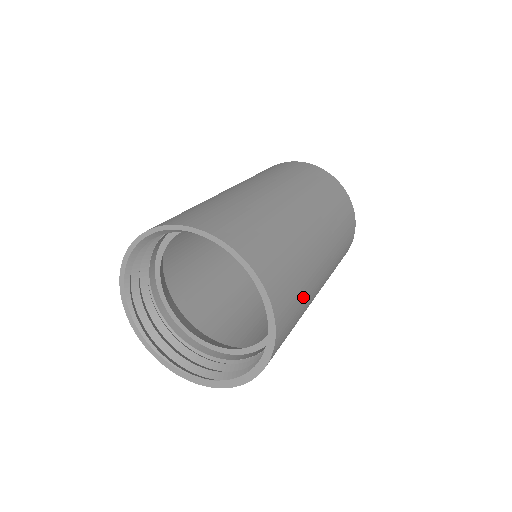
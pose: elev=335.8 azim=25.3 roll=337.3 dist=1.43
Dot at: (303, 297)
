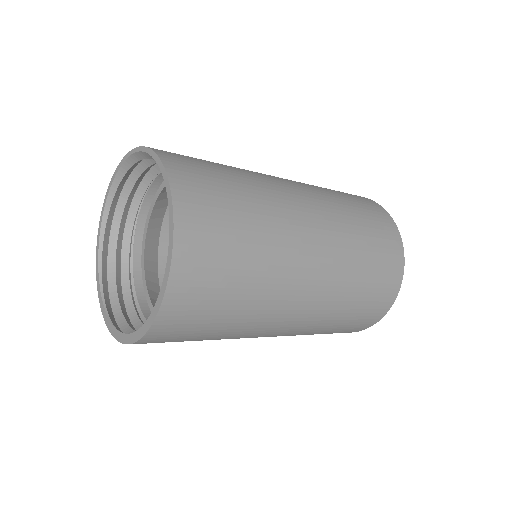
Dot at: (244, 290)
